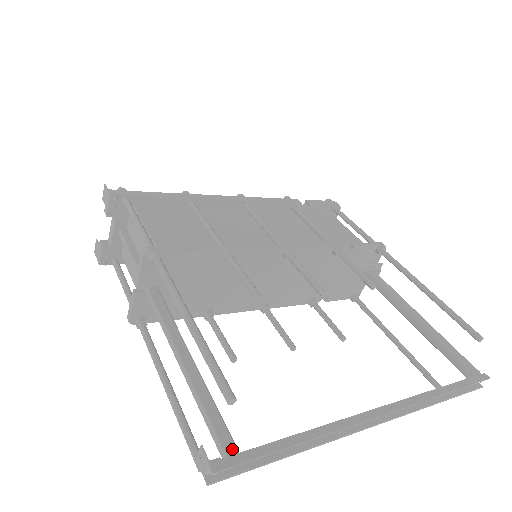
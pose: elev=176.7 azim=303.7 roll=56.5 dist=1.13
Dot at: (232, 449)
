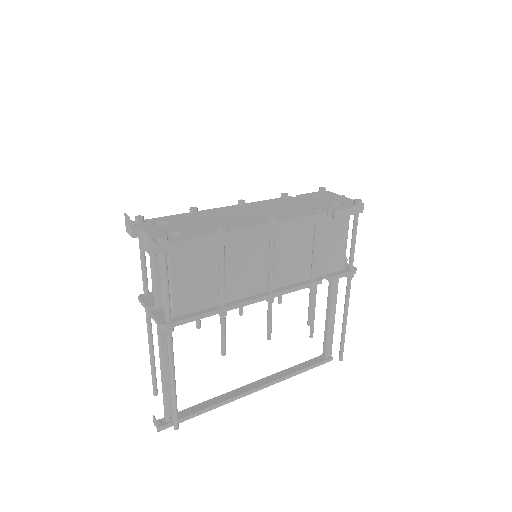
Dot at: (170, 419)
